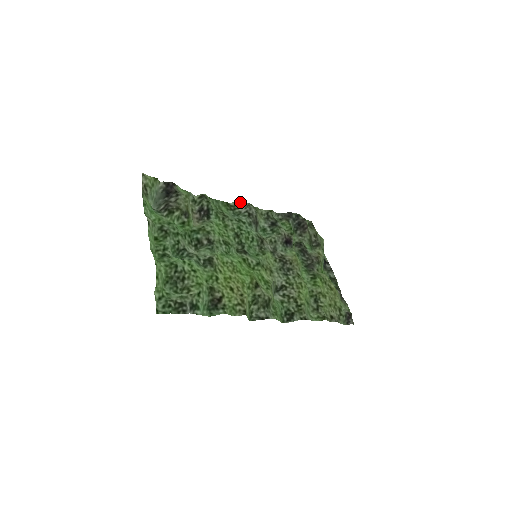
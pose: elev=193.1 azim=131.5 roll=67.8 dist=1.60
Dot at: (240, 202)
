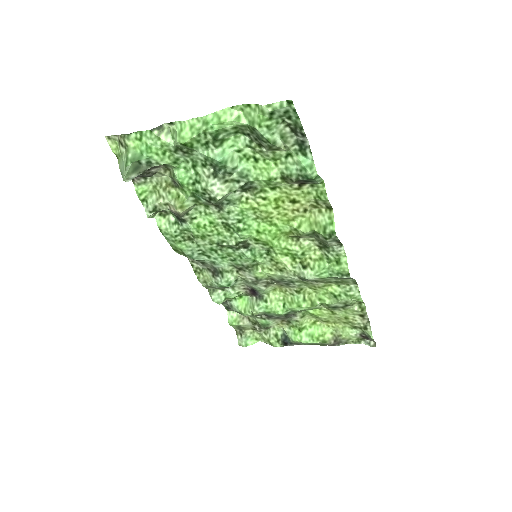
Dot at: occluded
